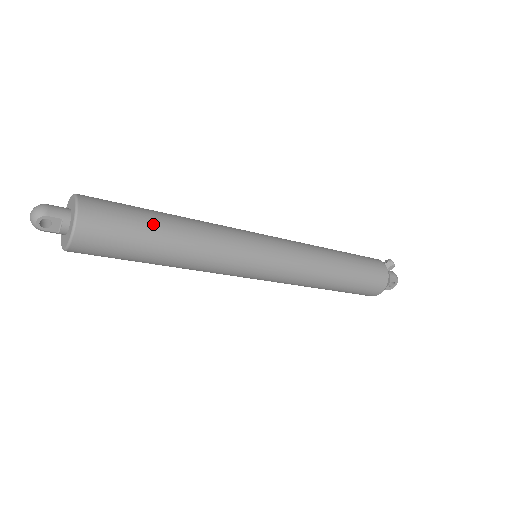
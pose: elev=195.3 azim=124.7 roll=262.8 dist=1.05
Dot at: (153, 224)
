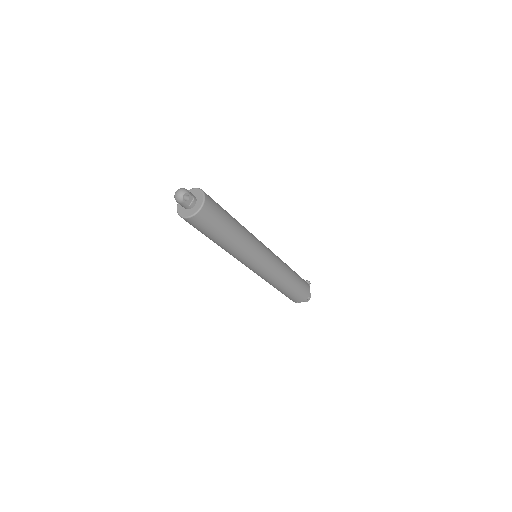
Dot at: (228, 214)
